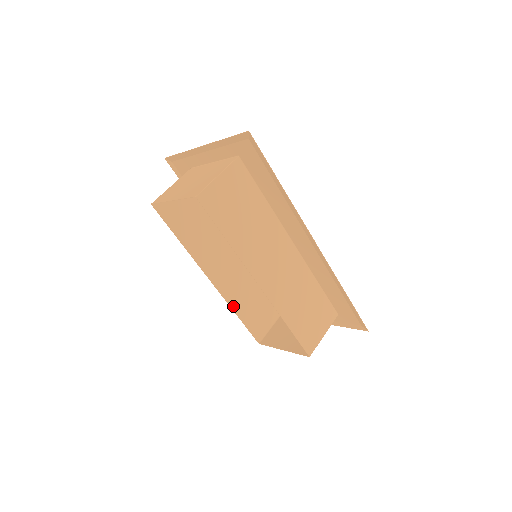
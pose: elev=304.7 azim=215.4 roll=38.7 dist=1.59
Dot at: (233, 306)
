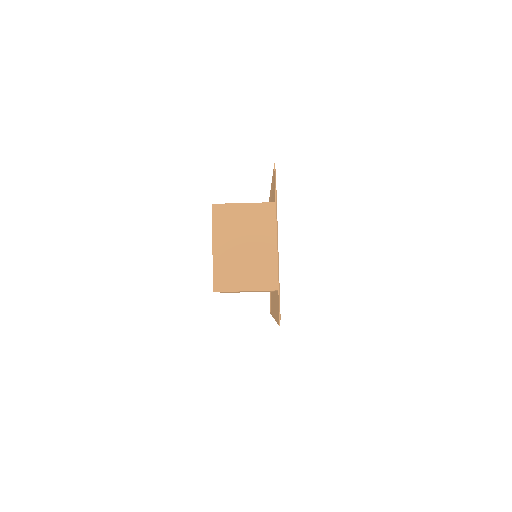
Dot at: occluded
